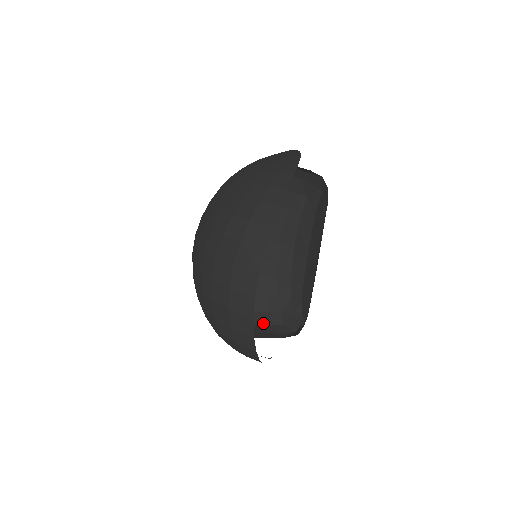
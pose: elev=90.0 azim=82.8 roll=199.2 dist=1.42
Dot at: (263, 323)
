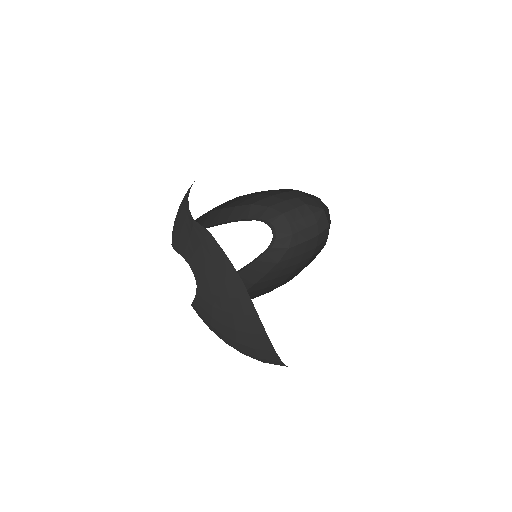
Dot at: (287, 210)
